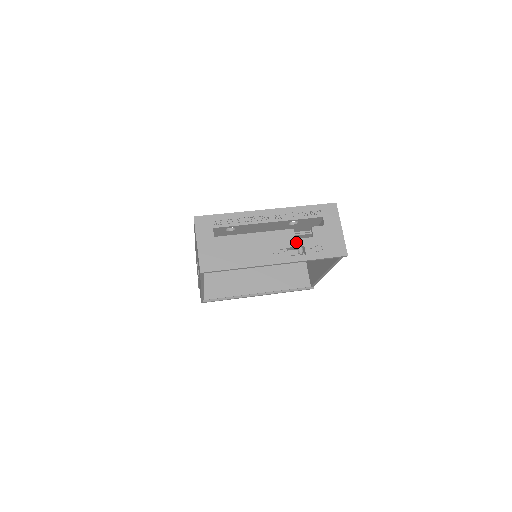
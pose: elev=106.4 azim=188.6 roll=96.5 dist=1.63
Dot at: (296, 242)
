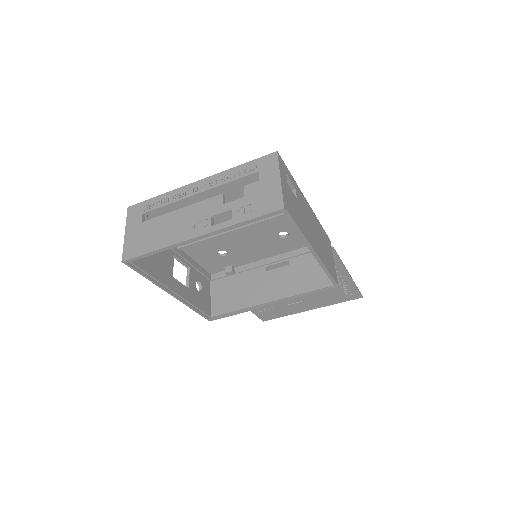
Dot at: (223, 207)
